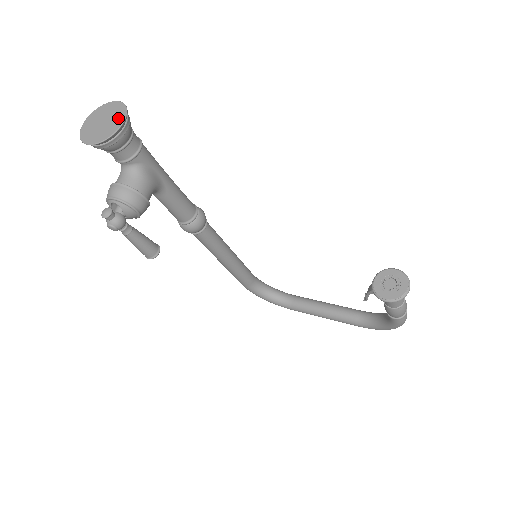
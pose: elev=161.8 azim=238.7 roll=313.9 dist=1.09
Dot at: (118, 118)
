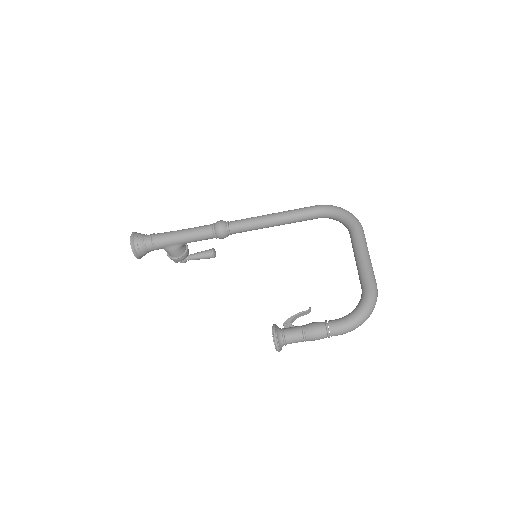
Dot at: (134, 251)
